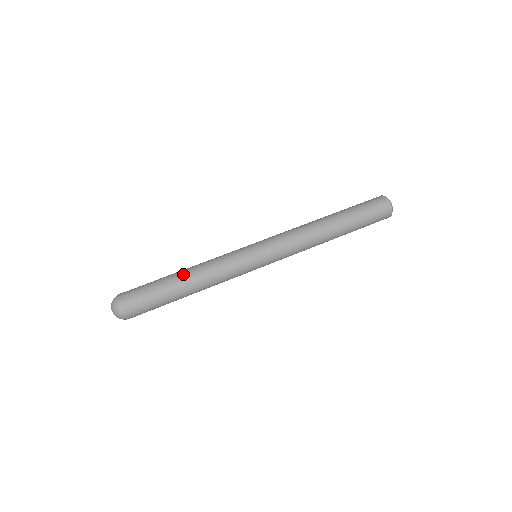
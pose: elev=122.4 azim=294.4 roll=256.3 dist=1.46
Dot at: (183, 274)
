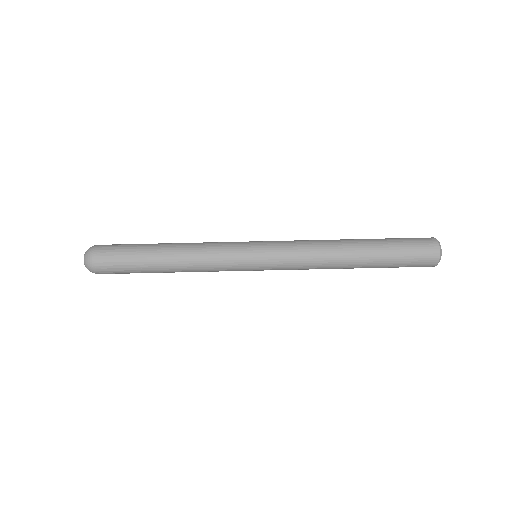
Dot at: (167, 264)
